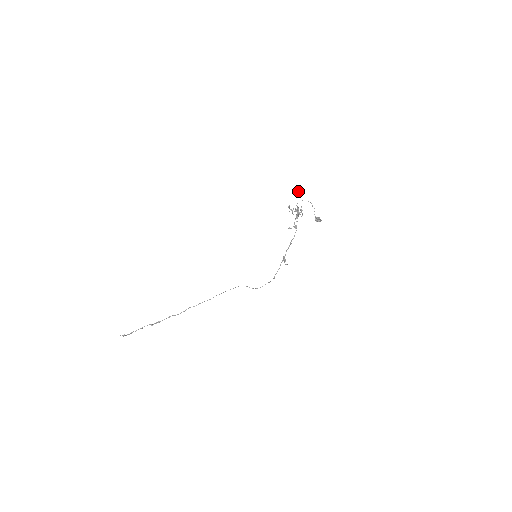
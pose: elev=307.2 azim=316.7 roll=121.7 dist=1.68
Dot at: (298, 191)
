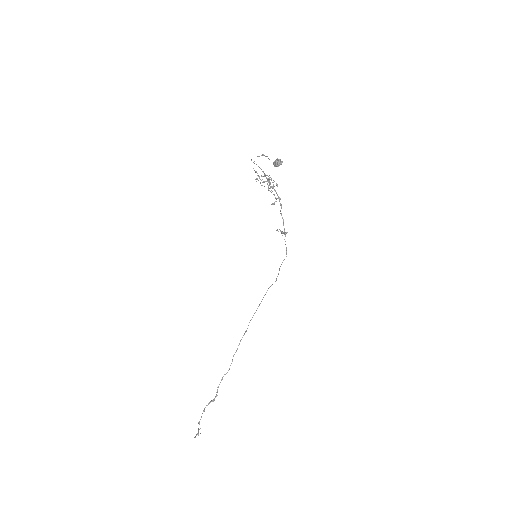
Dot at: (251, 159)
